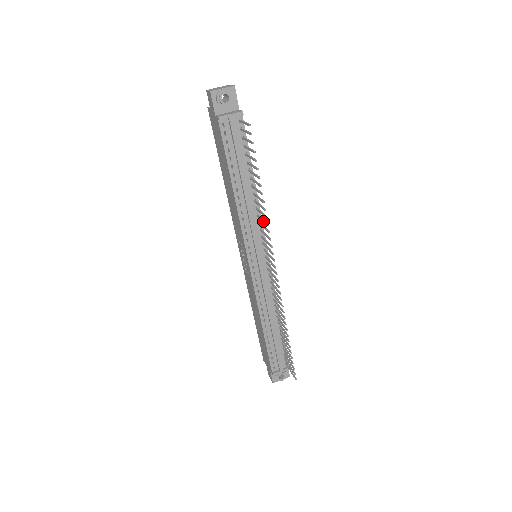
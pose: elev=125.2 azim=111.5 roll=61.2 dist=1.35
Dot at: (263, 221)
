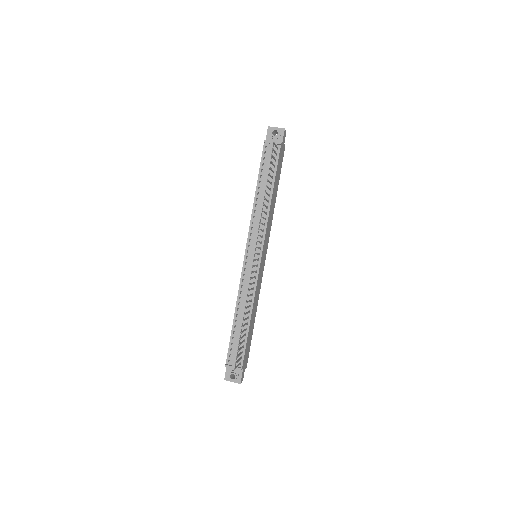
Dot at: (262, 217)
